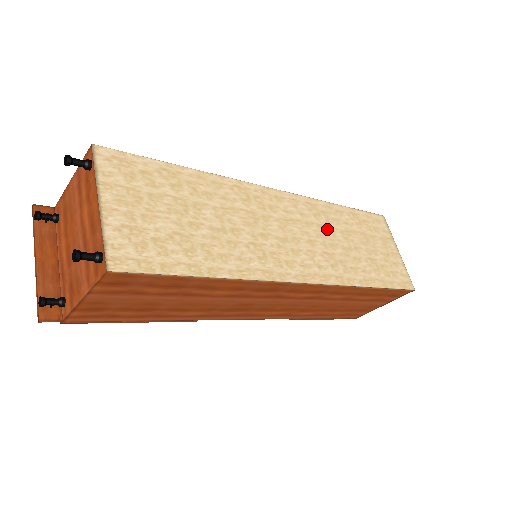
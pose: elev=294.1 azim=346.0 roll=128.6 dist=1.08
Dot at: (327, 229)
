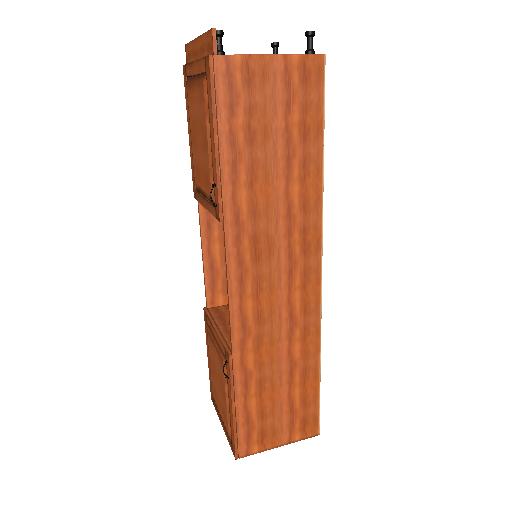
Dot at: occluded
